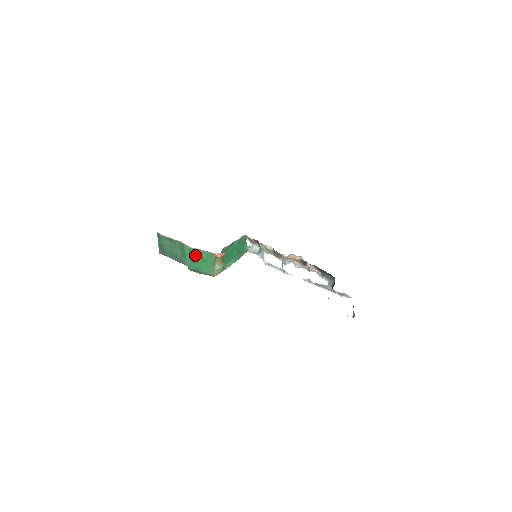
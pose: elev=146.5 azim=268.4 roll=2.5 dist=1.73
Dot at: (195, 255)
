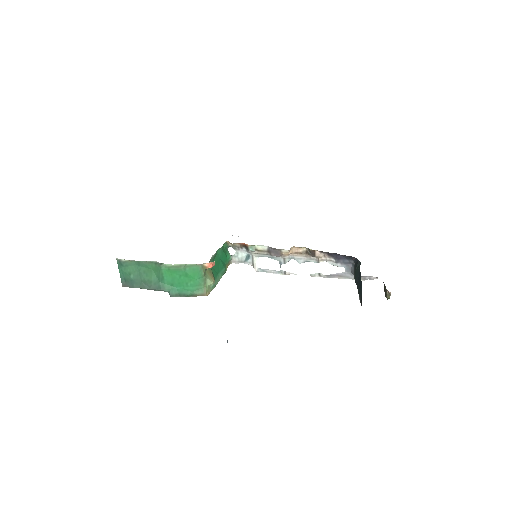
Dot at: (177, 274)
